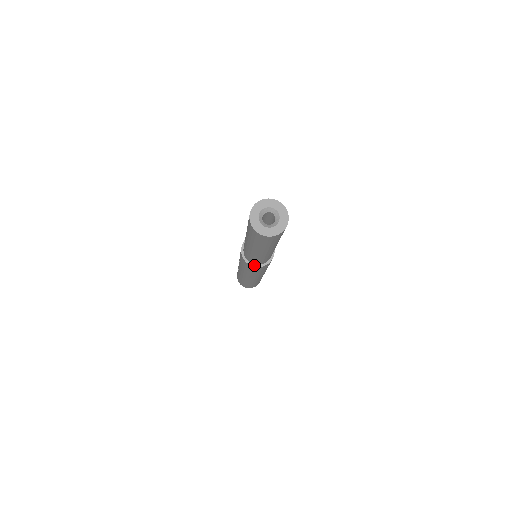
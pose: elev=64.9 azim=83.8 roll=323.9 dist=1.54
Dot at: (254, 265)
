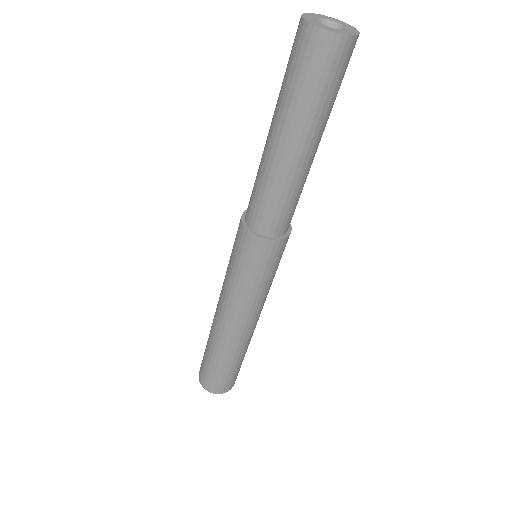
Dot at: (251, 230)
